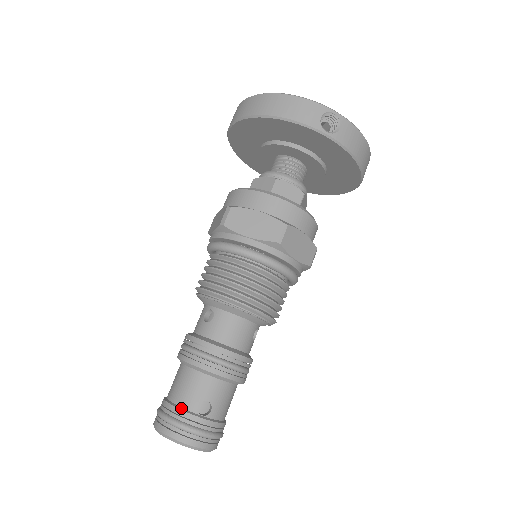
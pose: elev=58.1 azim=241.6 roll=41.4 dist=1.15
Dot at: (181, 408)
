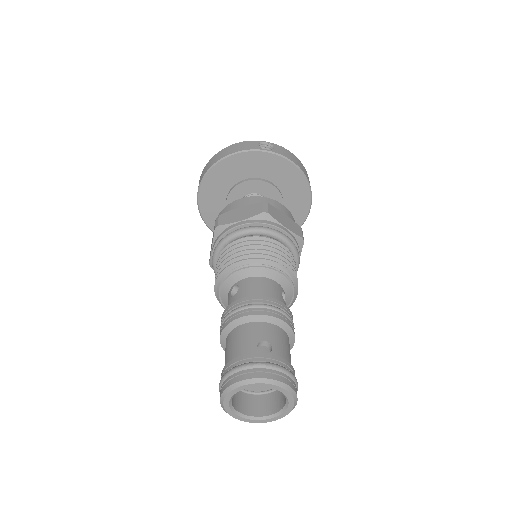
Dot at: (241, 355)
